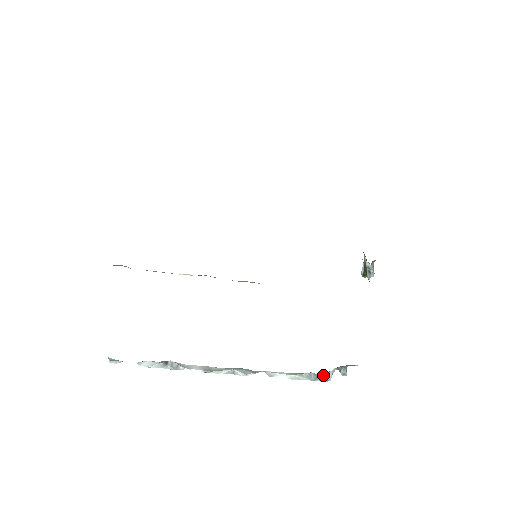
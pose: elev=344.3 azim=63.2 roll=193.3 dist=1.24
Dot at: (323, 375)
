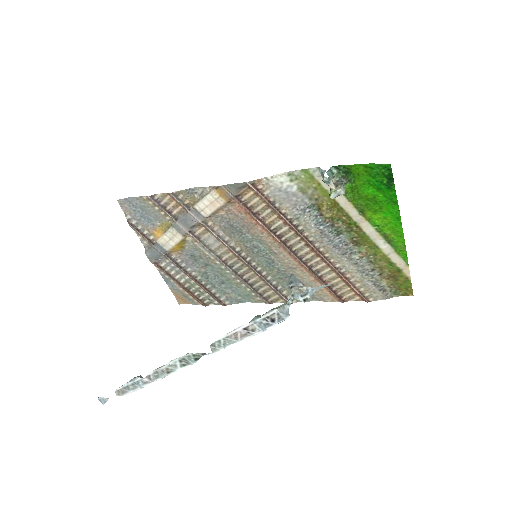
Dot at: occluded
